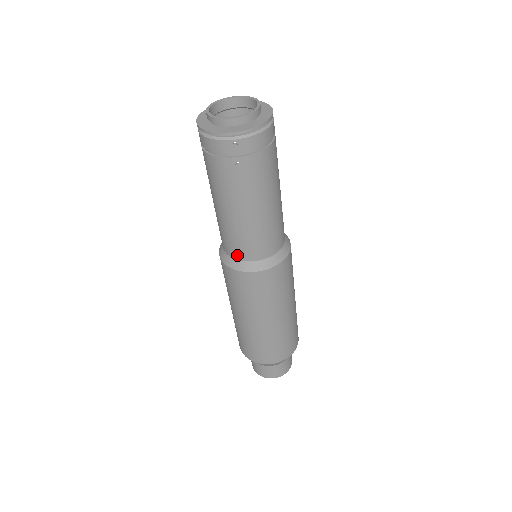
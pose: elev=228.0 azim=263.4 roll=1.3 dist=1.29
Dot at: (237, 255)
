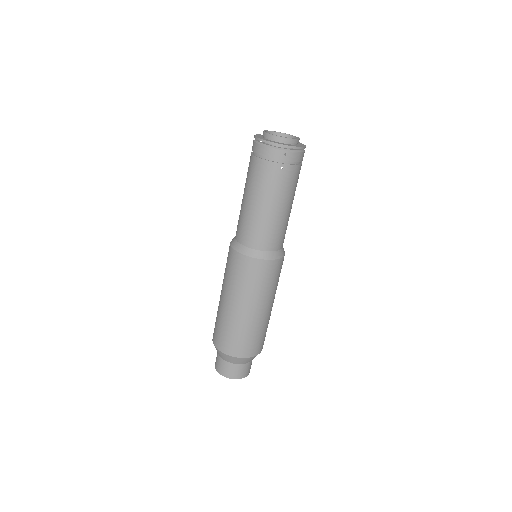
Dot at: (253, 244)
